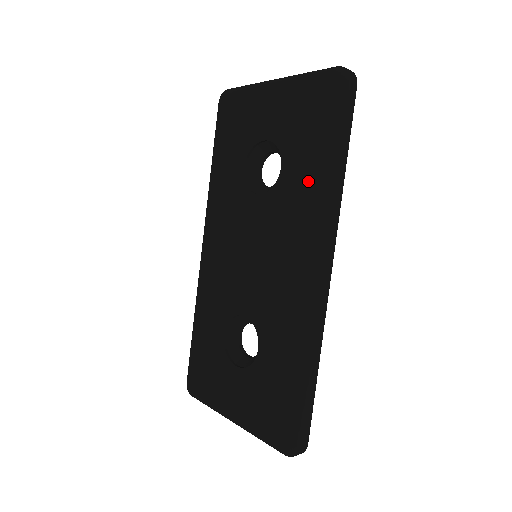
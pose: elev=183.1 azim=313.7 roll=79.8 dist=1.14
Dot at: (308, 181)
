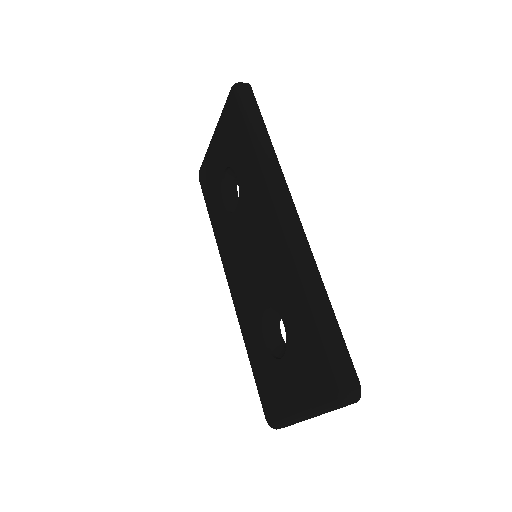
Dot at: (250, 165)
